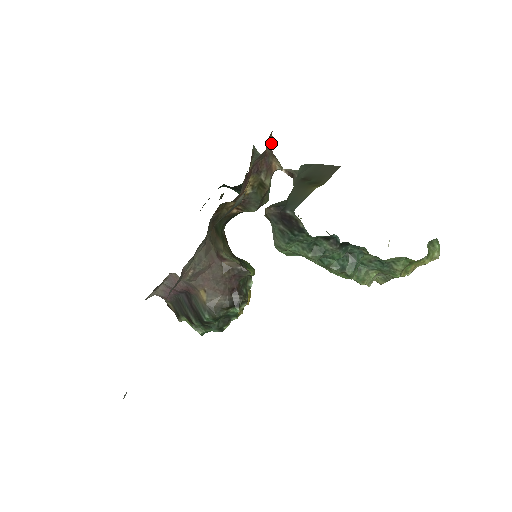
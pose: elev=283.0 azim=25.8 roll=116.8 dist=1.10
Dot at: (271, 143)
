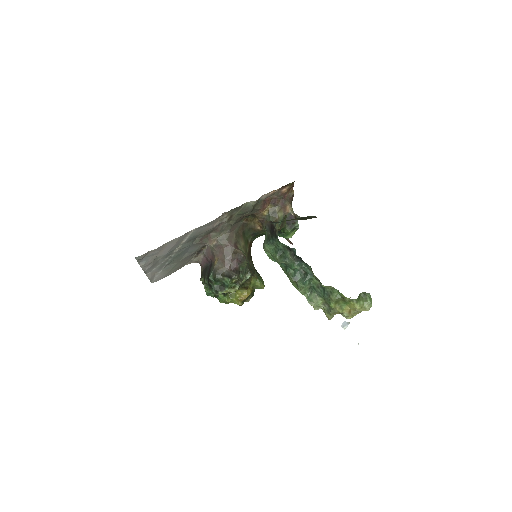
Dot at: (286, 190)
